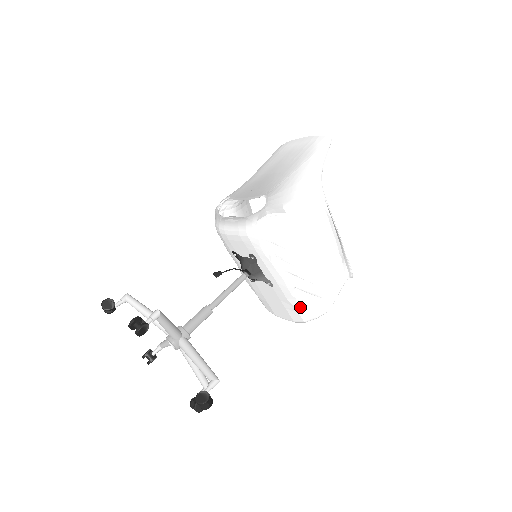
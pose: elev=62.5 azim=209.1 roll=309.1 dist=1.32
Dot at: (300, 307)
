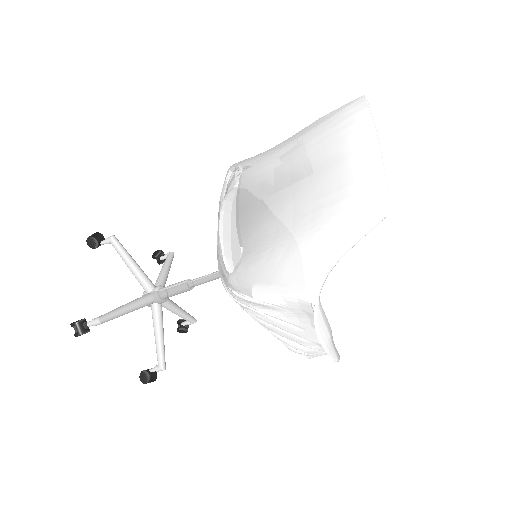
Dot at: occluded
